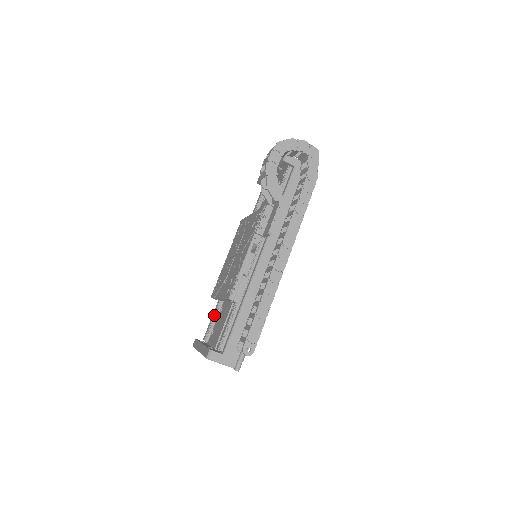
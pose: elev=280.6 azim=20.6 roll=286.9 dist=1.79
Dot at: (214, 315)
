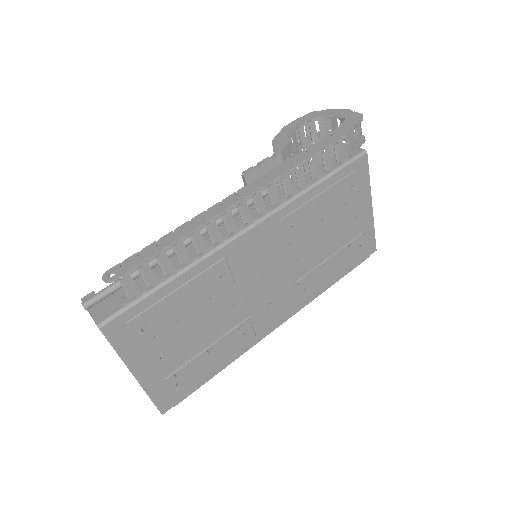
Dot at: occluded
